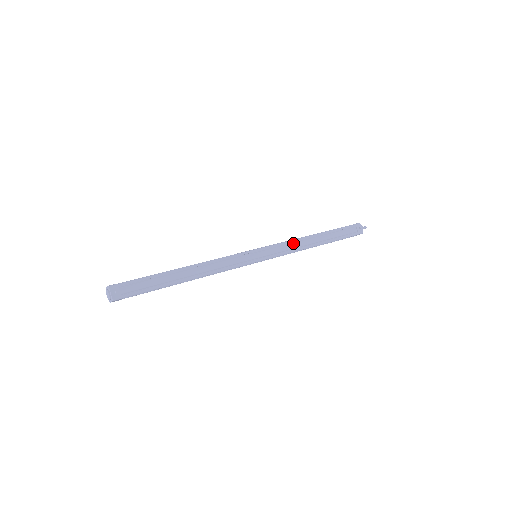
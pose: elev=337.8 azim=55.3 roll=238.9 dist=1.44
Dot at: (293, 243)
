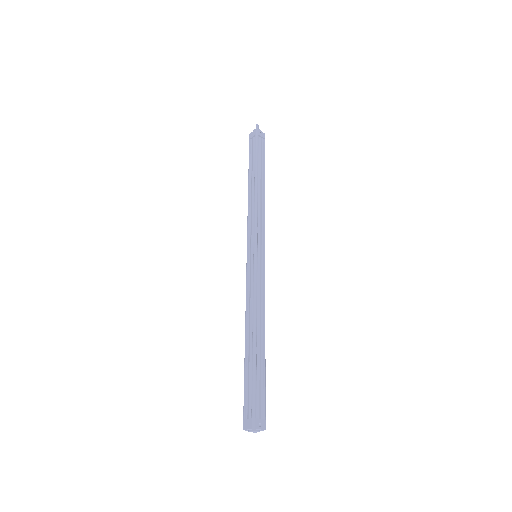
Dot at: (257, 211)
